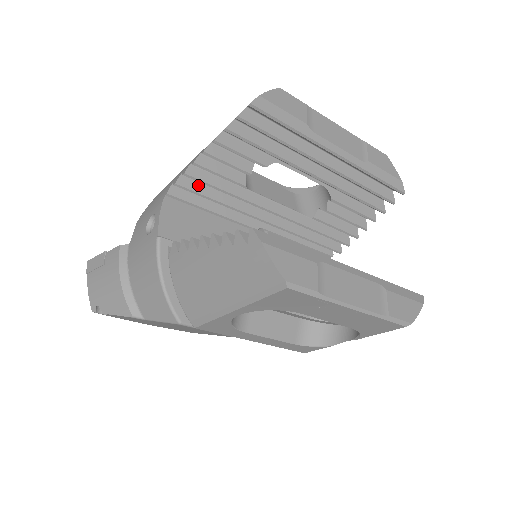
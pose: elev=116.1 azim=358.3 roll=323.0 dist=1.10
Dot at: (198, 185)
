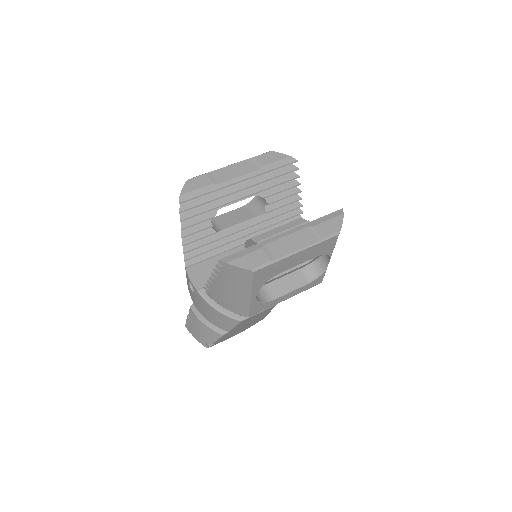
Dot at: (196, 251)
